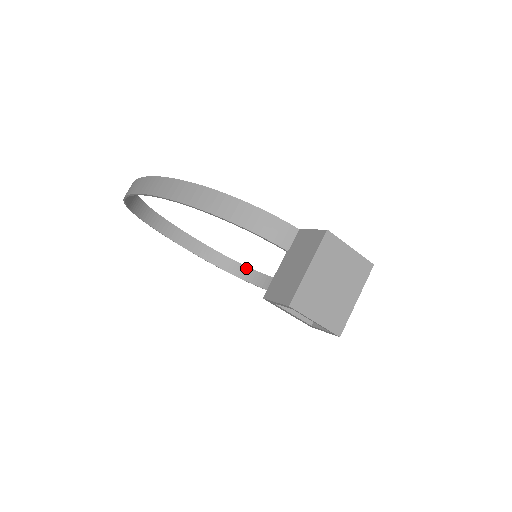
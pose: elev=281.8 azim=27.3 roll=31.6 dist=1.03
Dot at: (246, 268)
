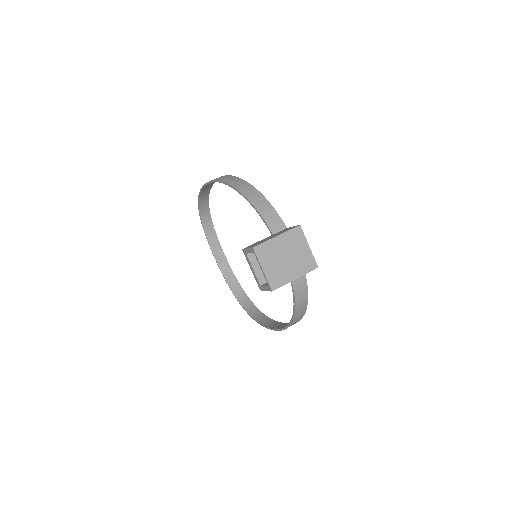
Dot at: (248, 299)
